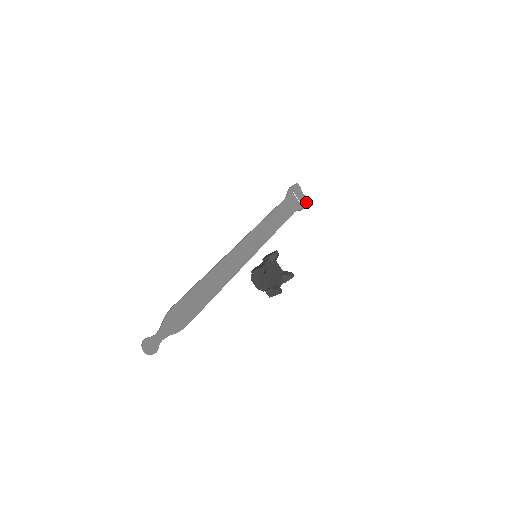
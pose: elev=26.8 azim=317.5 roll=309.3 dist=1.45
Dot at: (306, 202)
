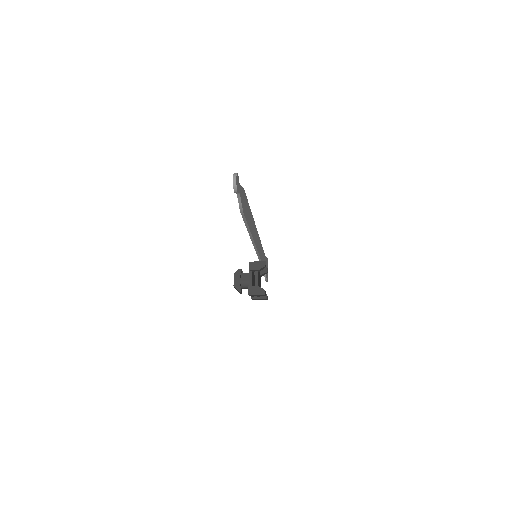
Dot at: (267, 279)
